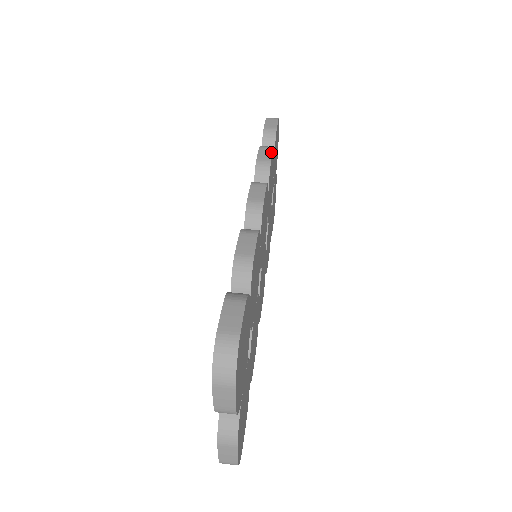
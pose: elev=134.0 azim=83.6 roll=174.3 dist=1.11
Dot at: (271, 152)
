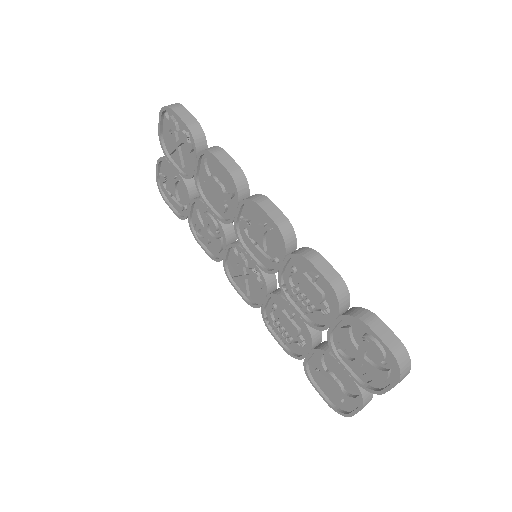
Dot at: (229, 156)
